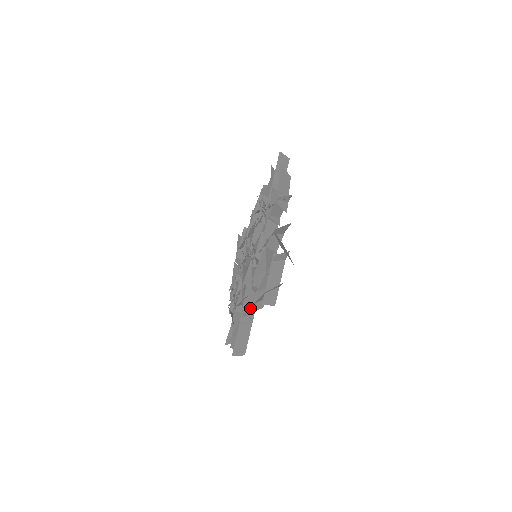
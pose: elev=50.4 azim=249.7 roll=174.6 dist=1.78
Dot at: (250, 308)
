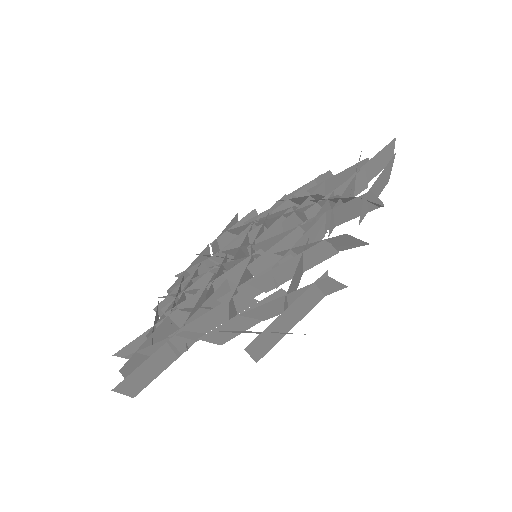
Dot at: occluded
